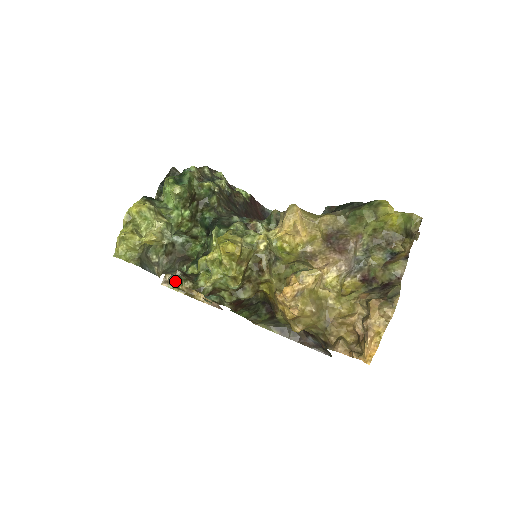
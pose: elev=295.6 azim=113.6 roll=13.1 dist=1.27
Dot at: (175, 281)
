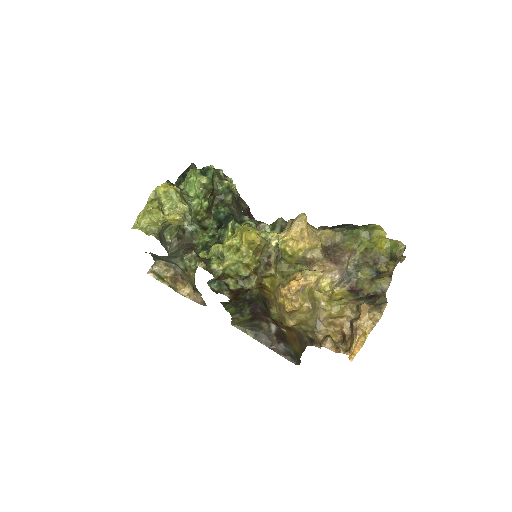
Dot at: (189, 261)
